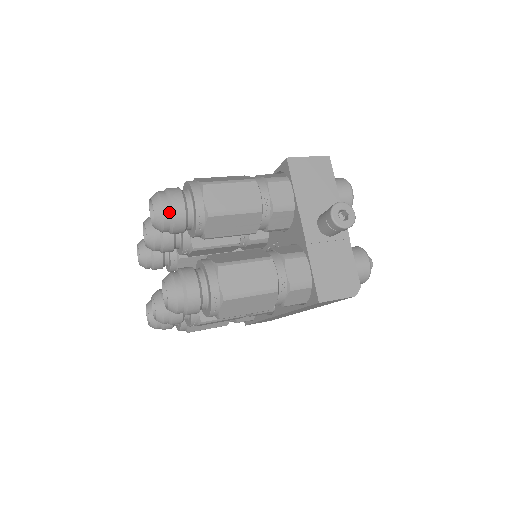
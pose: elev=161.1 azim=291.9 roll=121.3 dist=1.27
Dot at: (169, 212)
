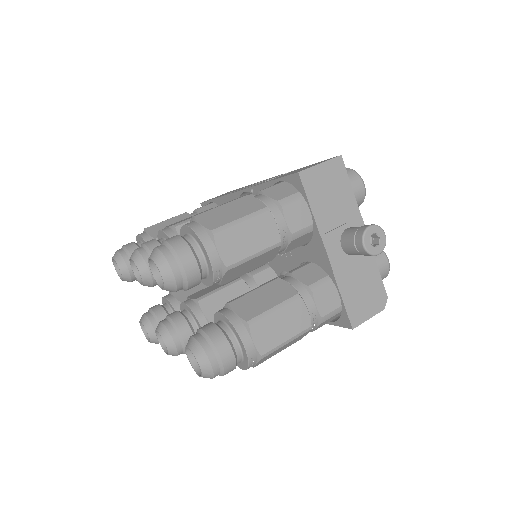
Dot at: (181, 276)
